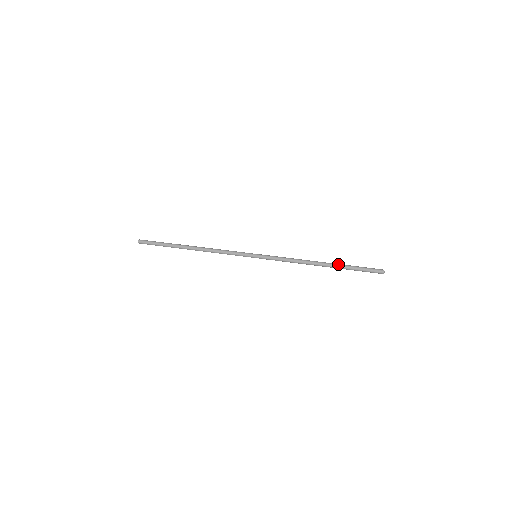
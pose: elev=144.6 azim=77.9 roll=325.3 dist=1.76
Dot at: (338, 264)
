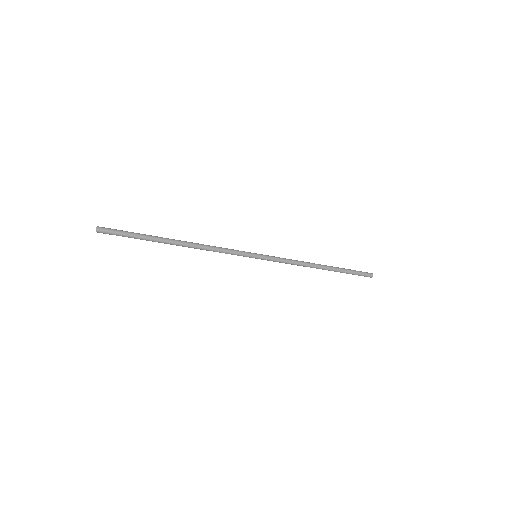
Dot at: (334, 267)
